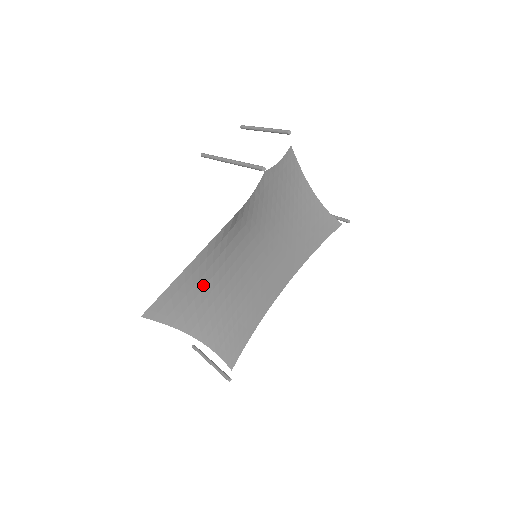
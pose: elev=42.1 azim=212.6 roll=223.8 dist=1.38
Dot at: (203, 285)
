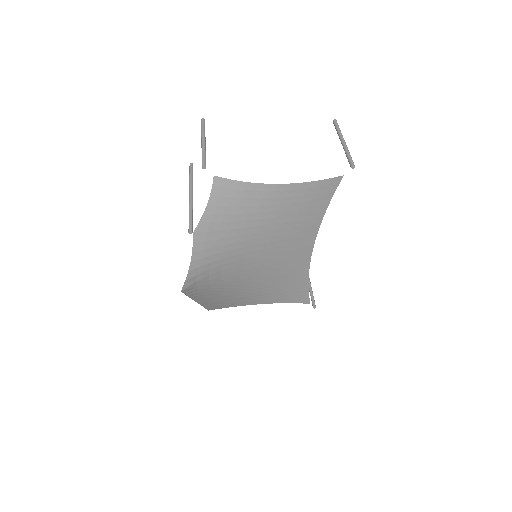
Dot at: (224, 295)
